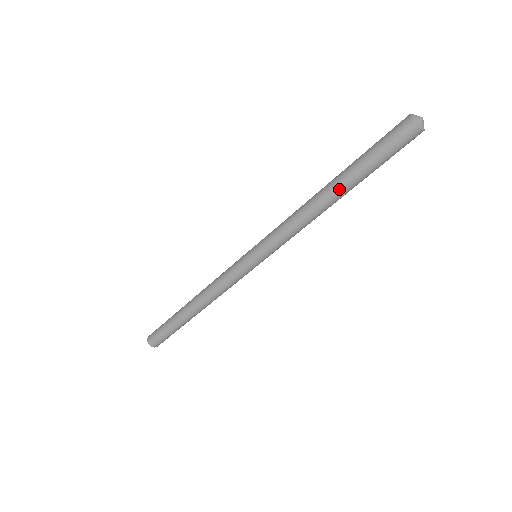
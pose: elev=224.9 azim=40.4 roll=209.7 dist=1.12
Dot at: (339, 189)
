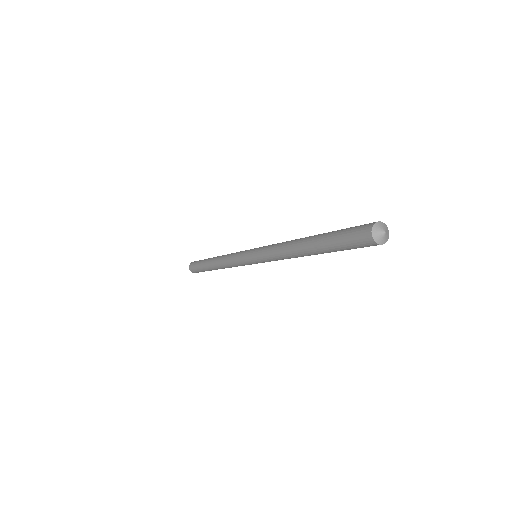
Dot at: (314, 254)
